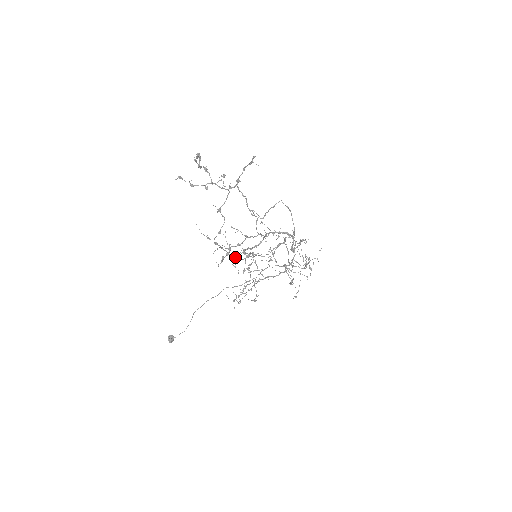
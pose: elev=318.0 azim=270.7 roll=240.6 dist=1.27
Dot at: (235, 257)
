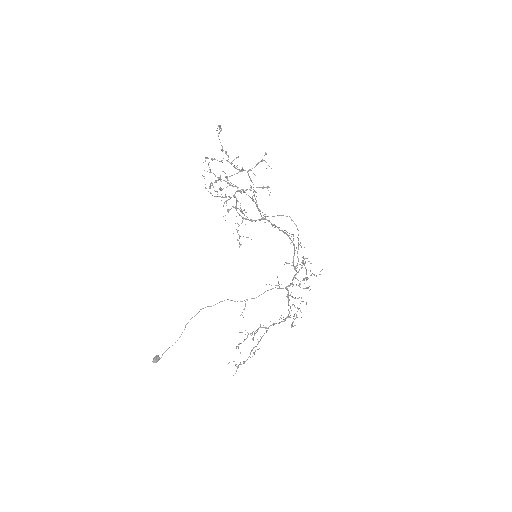
Dot at: (224, 197)
